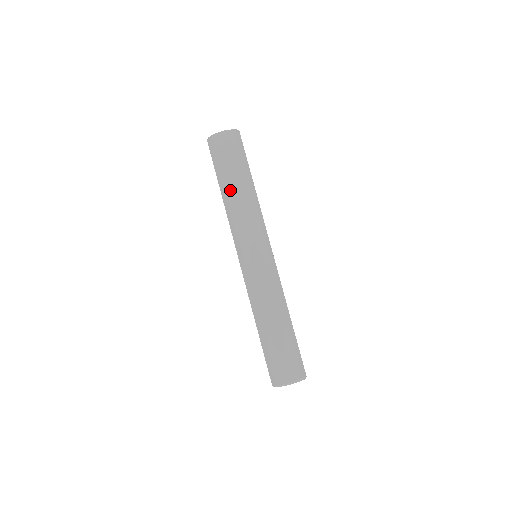
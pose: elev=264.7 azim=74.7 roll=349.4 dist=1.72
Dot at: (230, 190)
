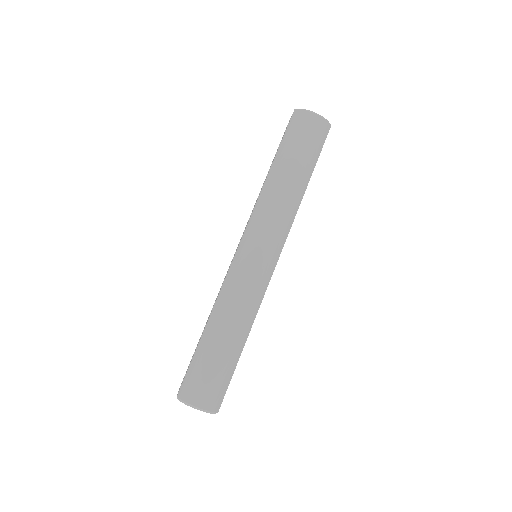
Dot at: (281, 173)
